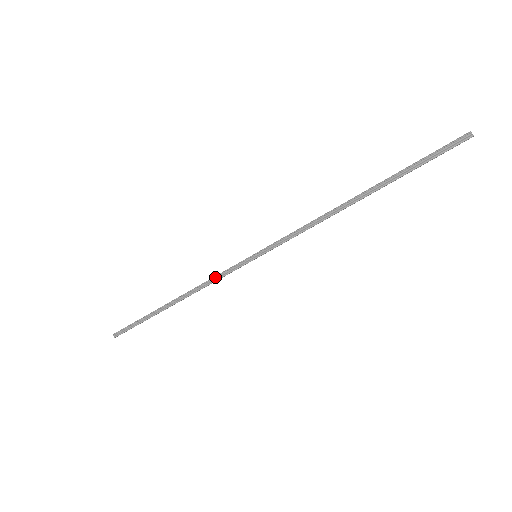
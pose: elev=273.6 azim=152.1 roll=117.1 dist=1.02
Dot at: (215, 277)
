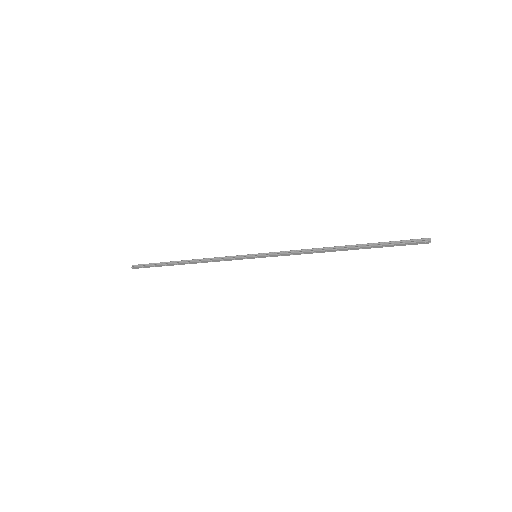
Dot at: (222, 257)
